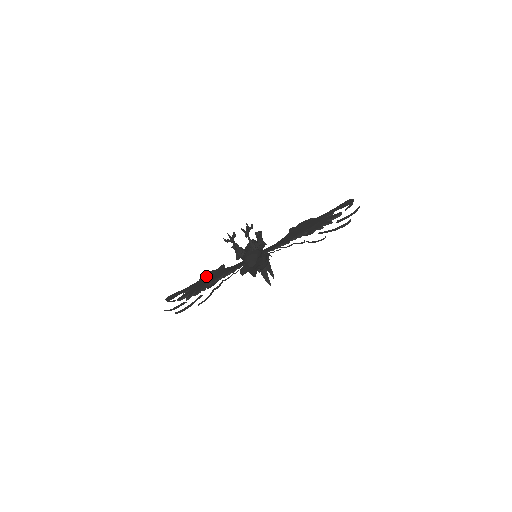
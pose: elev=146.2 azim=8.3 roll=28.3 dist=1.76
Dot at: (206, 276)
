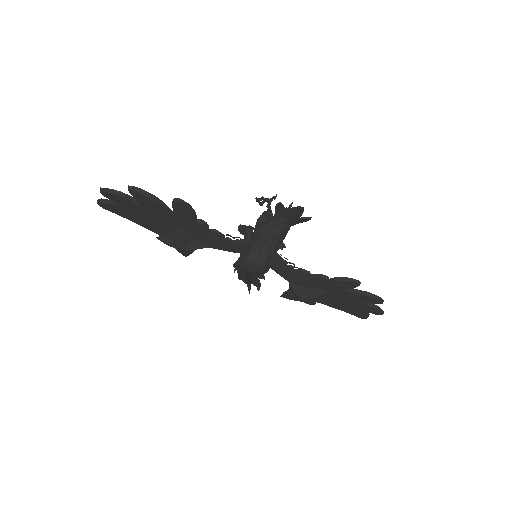
Dot at: occluded
